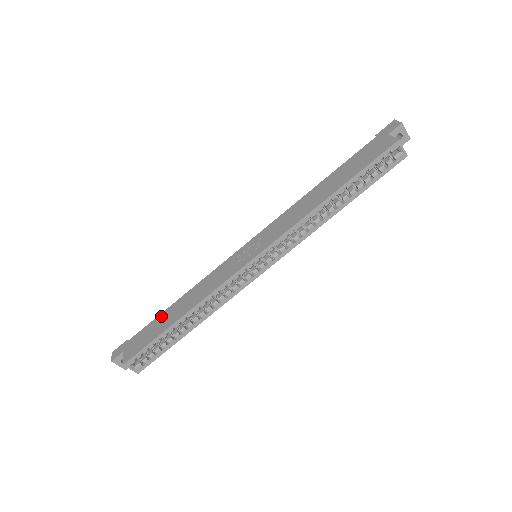
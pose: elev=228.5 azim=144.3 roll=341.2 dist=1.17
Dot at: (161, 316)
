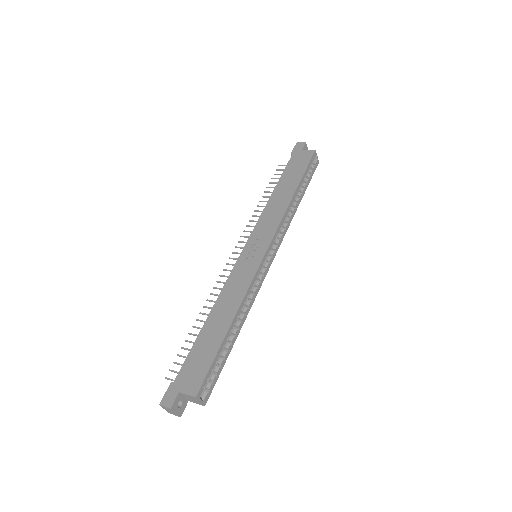
Dot at: (200, 339)
